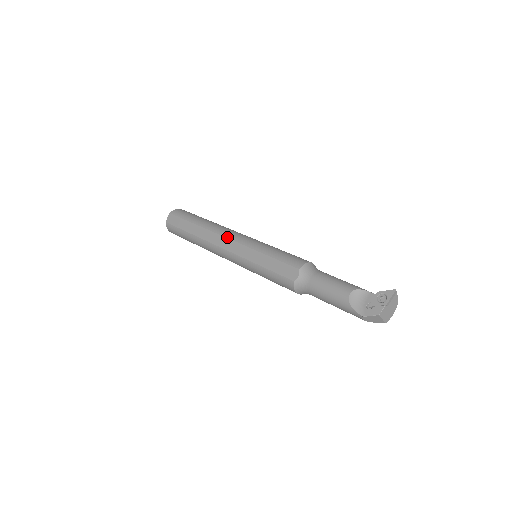
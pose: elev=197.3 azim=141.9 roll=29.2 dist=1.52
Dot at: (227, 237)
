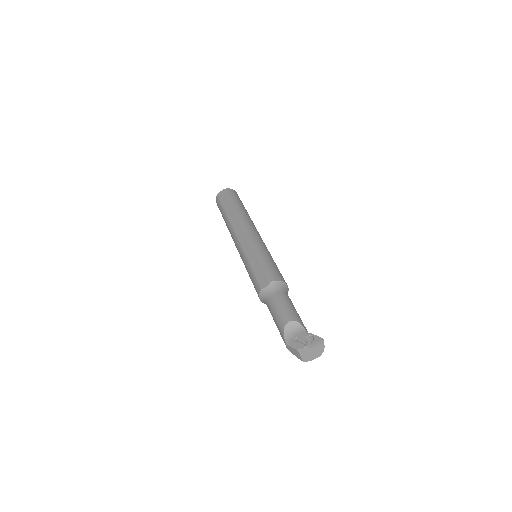
Dot at: (245, 229)
